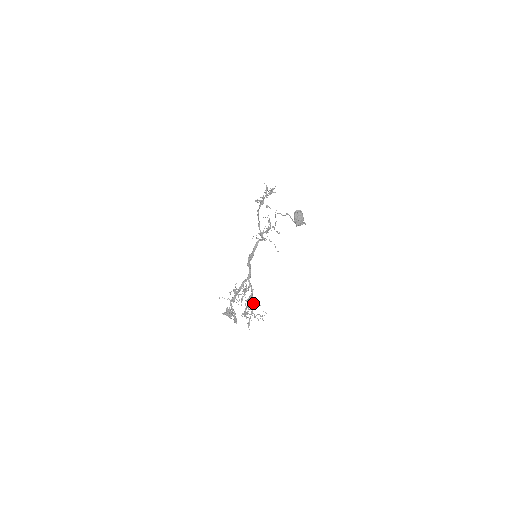
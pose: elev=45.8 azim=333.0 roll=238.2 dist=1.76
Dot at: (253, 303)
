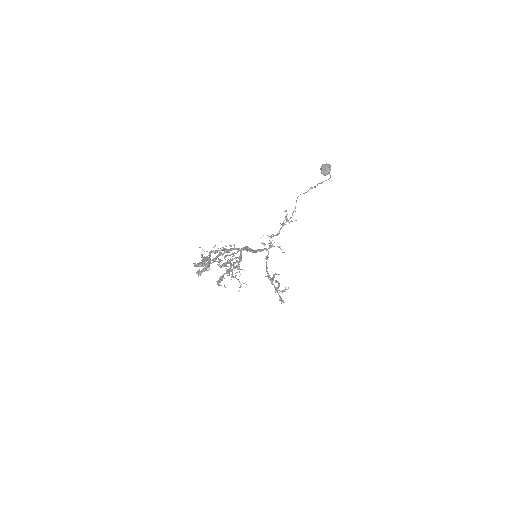
Dot at: occluded
